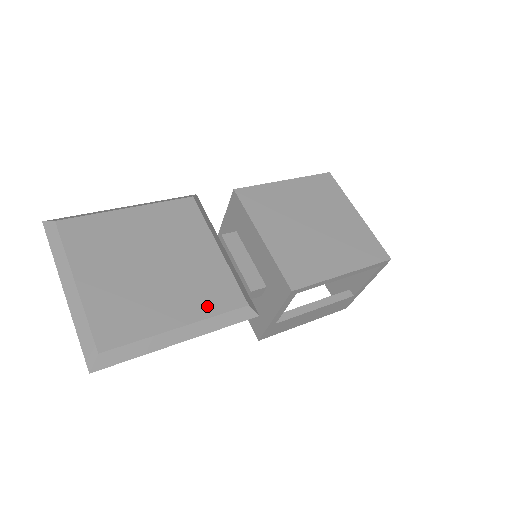
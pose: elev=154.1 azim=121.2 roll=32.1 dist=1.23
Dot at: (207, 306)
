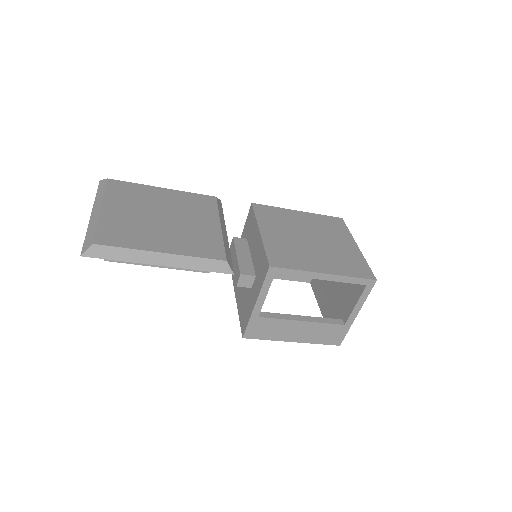
Dot at: (191, 250)
